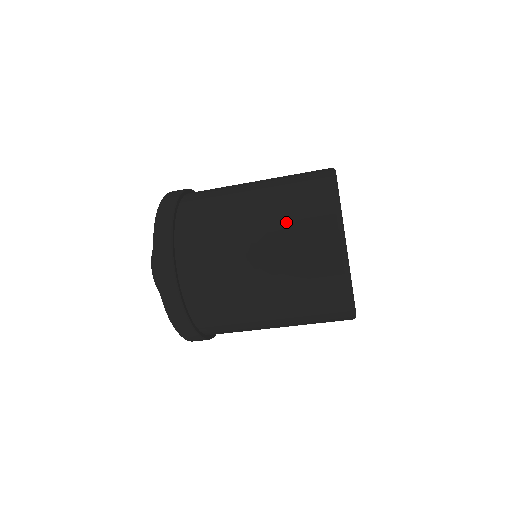
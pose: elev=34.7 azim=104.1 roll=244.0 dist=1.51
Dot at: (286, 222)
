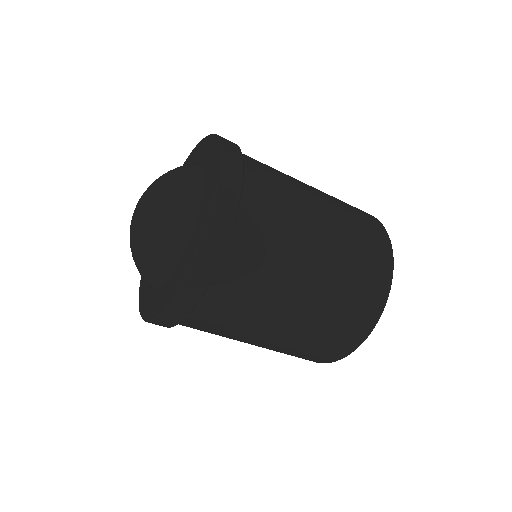
Dot at: occluded
